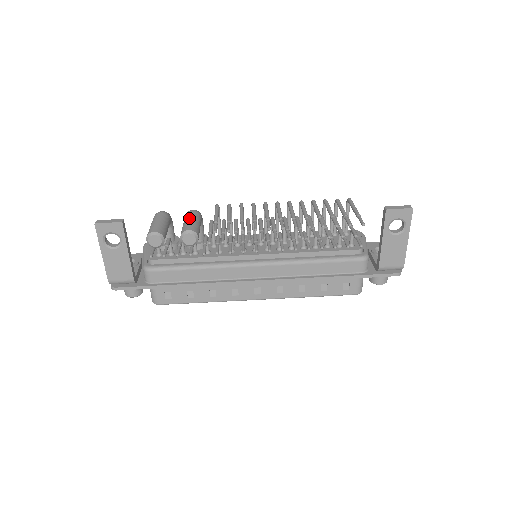
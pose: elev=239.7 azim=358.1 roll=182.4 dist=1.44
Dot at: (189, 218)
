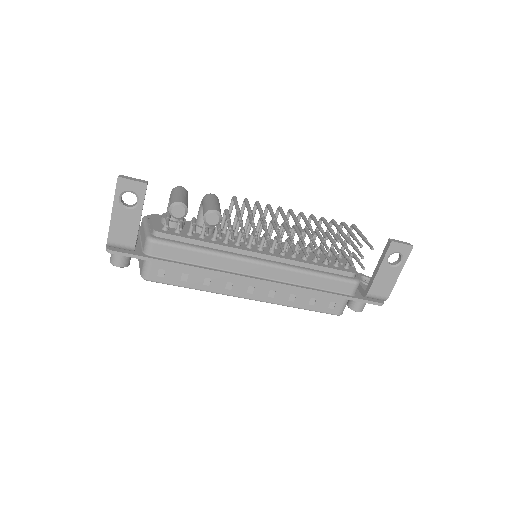
Dot at: (212, 200)
